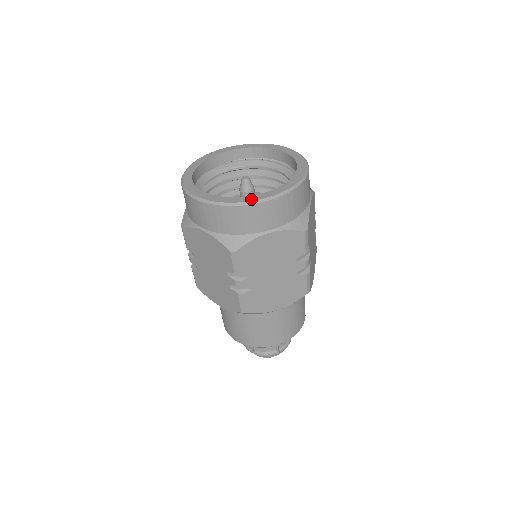
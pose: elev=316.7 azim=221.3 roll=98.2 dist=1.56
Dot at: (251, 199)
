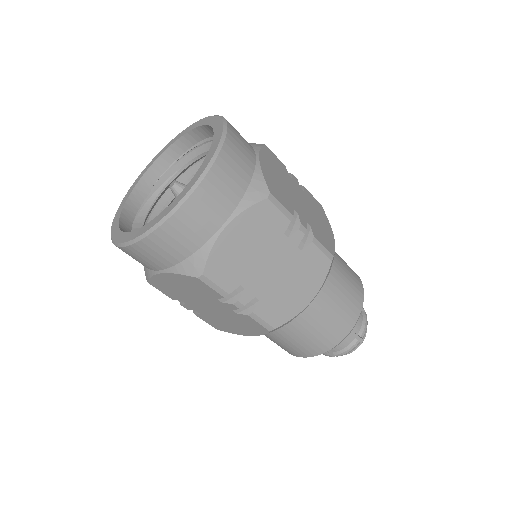
Dot at: (173, 206)
